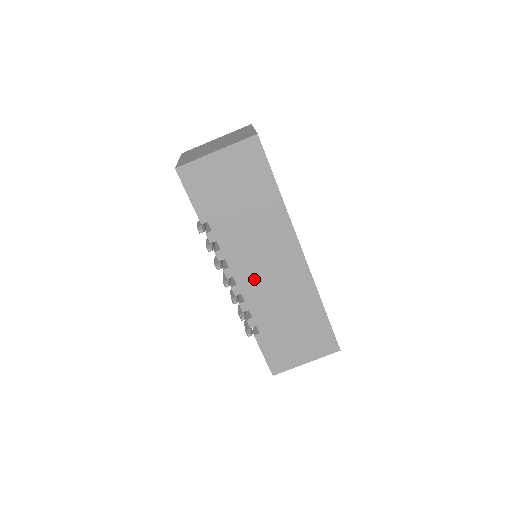
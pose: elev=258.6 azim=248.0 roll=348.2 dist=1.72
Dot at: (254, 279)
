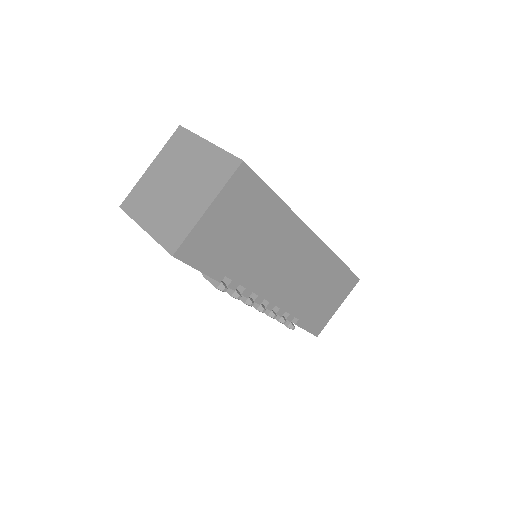
Dot at: (282, 286)
